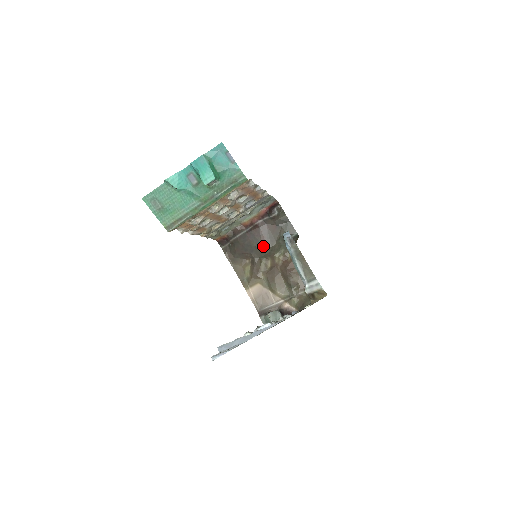
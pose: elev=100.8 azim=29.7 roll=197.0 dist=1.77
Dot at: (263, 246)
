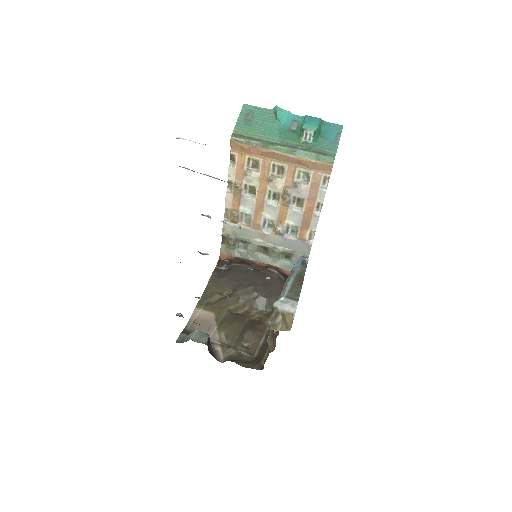
Dot at: (256, 289)
